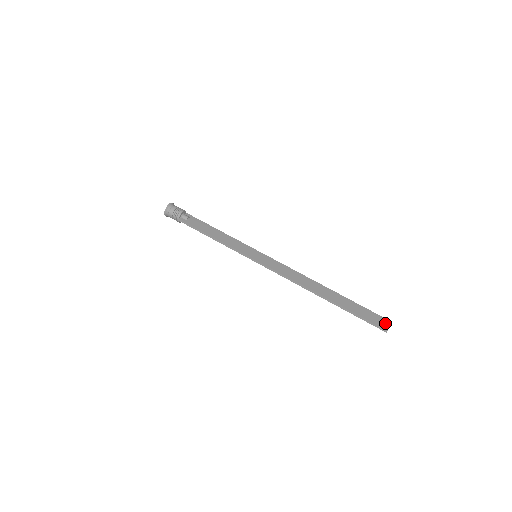
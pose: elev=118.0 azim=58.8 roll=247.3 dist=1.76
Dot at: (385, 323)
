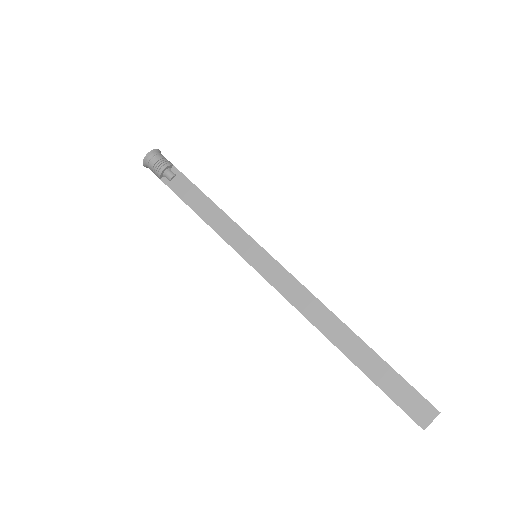
Dot at: (427, 414)
